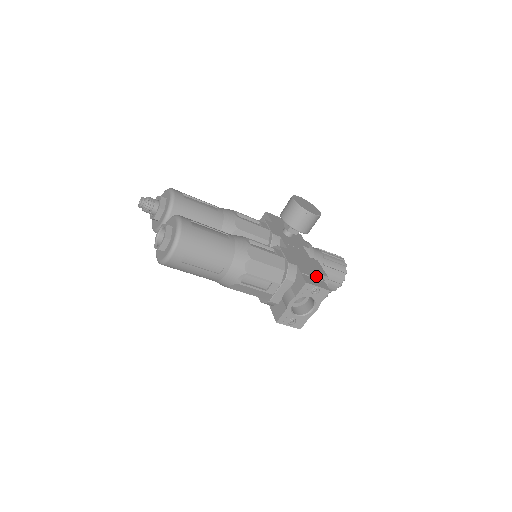
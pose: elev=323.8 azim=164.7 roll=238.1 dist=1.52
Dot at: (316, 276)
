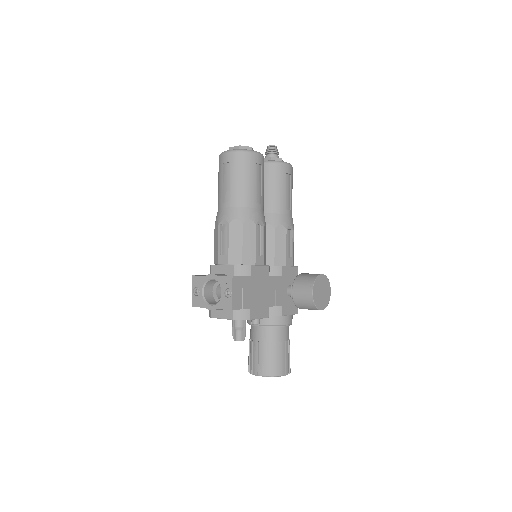
Dot at: (246, 298)
